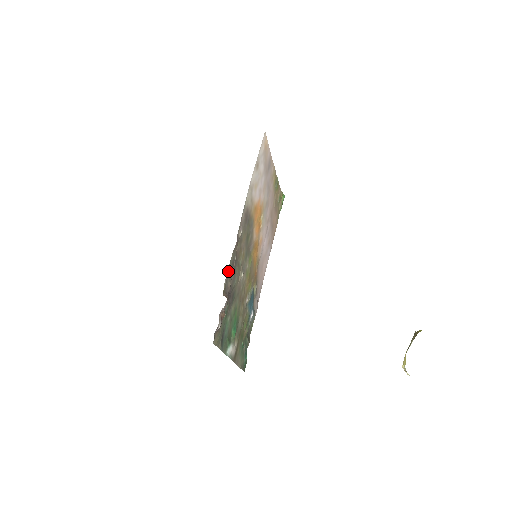
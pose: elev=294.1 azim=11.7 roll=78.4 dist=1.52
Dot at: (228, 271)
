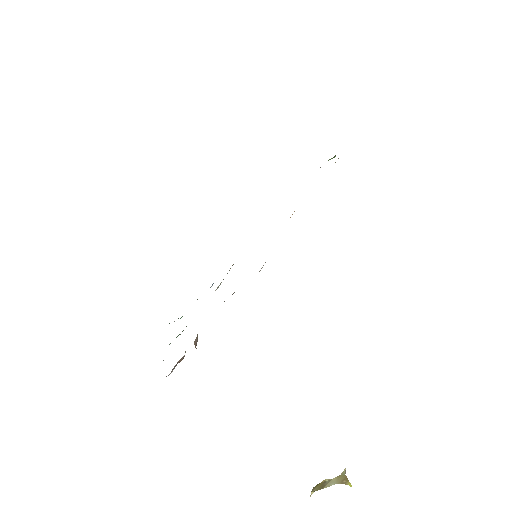
Dot at: occluded
